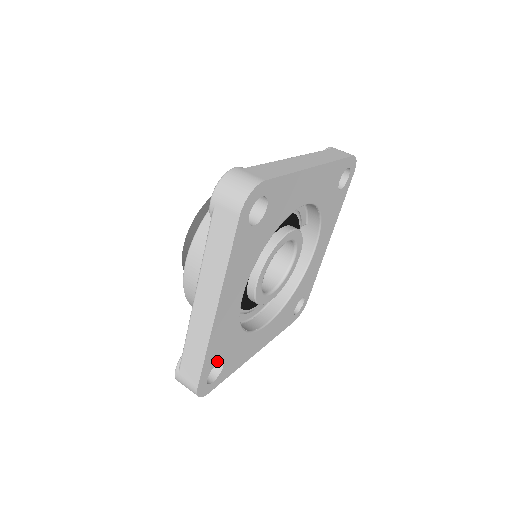
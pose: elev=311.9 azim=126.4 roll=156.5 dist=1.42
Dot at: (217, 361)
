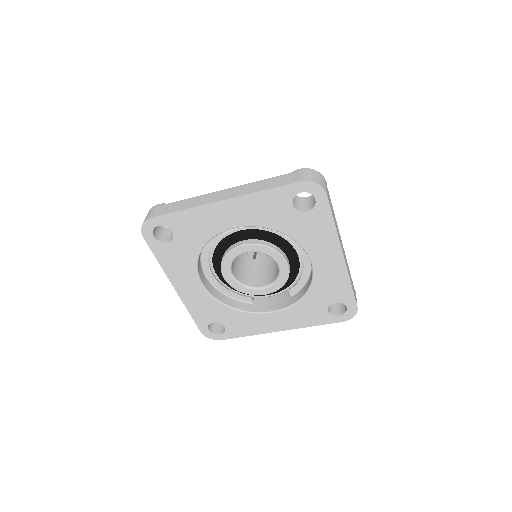
Dot at: (175, 230)
